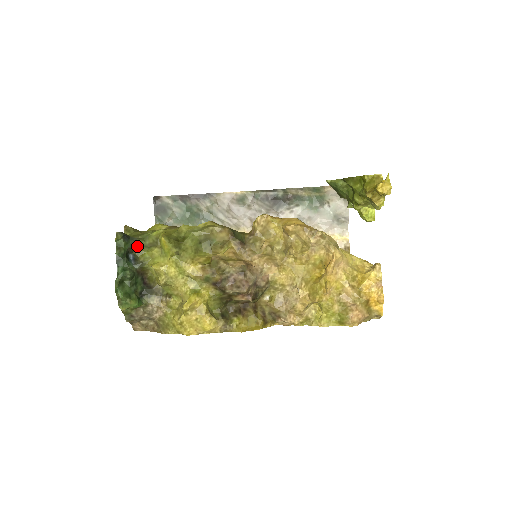
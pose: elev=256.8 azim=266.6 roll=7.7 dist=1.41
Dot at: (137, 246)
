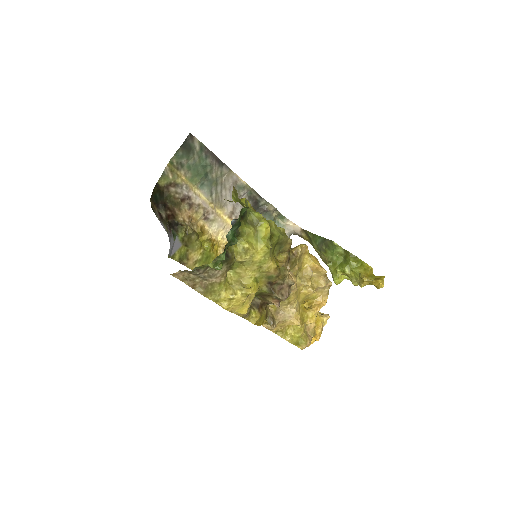
Dot at: (244, 217)
